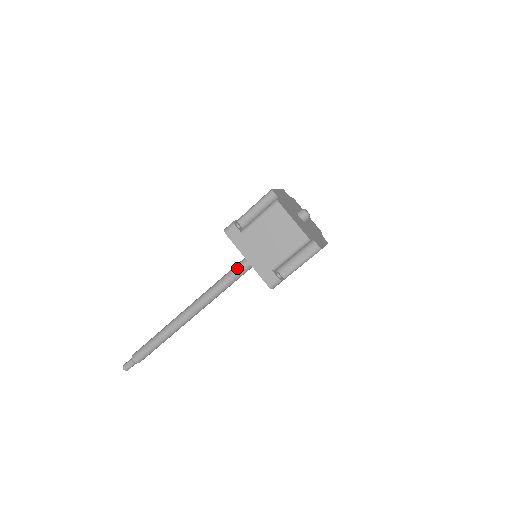
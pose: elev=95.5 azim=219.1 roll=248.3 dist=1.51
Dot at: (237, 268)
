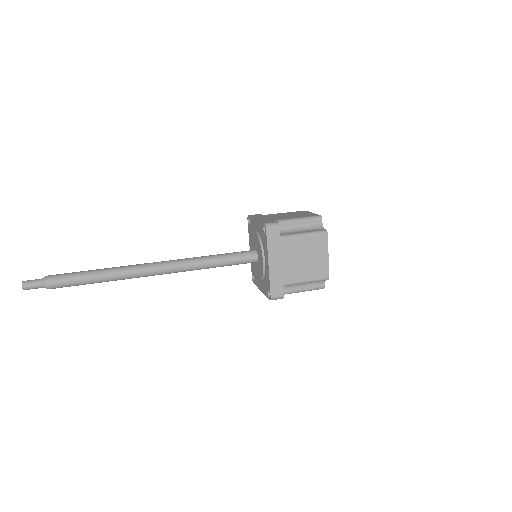
Dot at: (235, 257)
